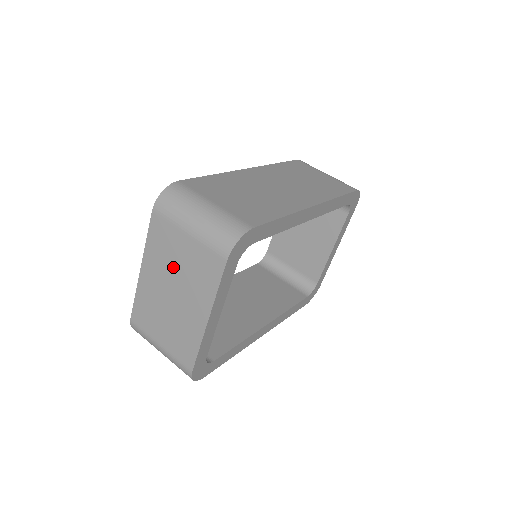
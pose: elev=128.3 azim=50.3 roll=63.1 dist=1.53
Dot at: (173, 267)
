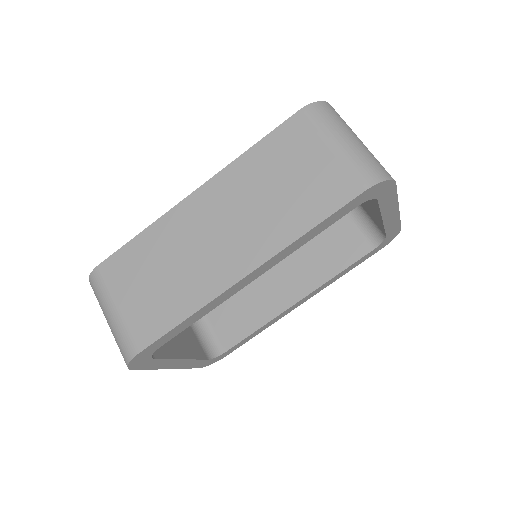
Dot at: occluded
